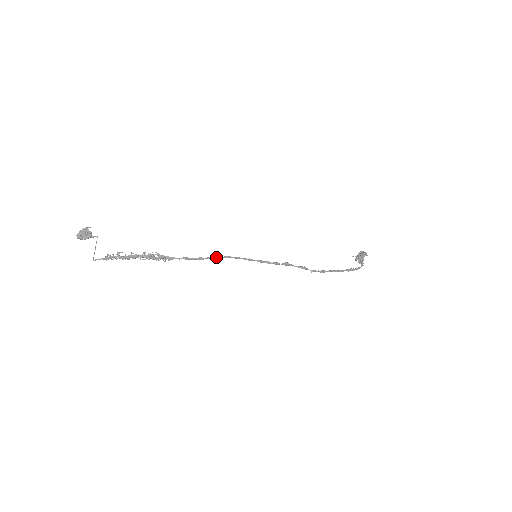
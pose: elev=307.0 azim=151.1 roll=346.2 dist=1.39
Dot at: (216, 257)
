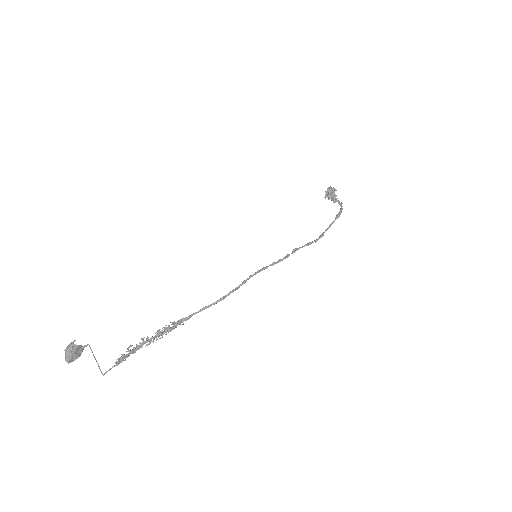
Dot at: (236, 289)
